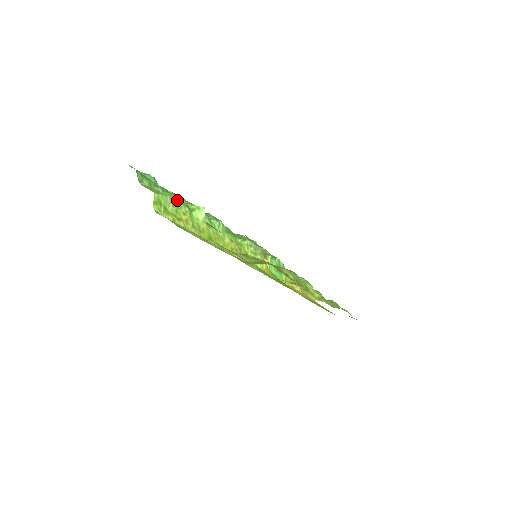
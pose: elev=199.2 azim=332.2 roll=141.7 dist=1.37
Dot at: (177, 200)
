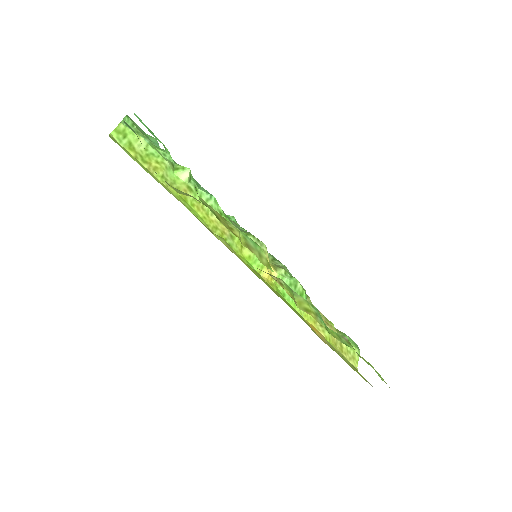
Dot at: (160, 153)
